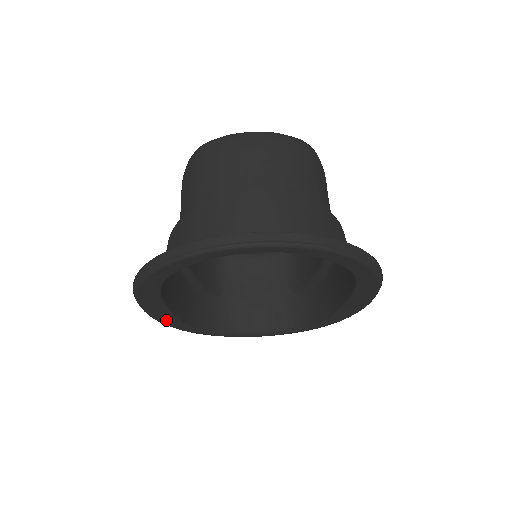
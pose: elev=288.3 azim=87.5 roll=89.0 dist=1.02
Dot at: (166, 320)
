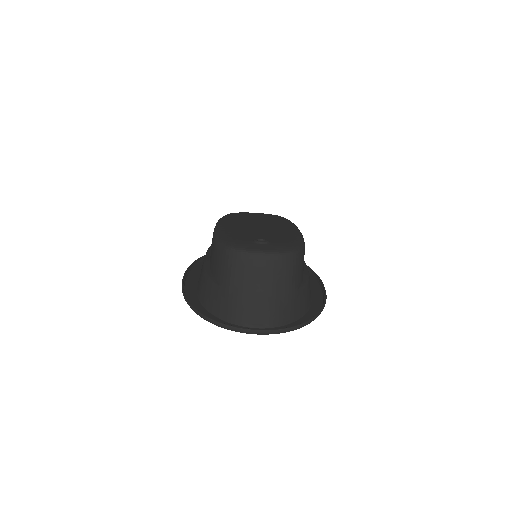
Dot at: (195, 272)
